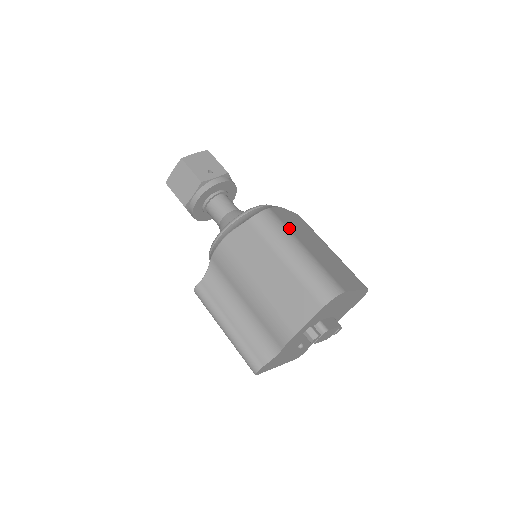
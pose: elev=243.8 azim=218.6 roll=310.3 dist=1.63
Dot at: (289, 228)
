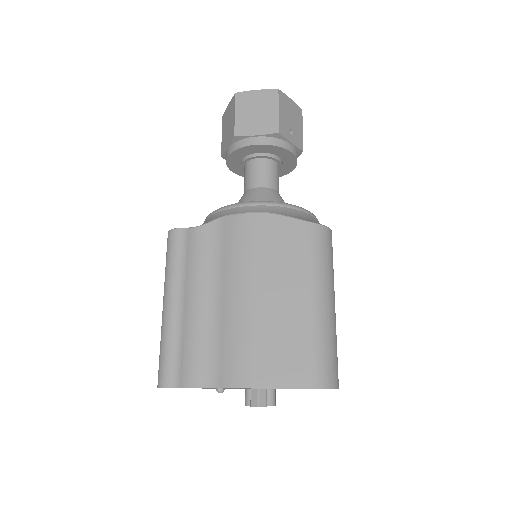
Dot at: (333, 269)
